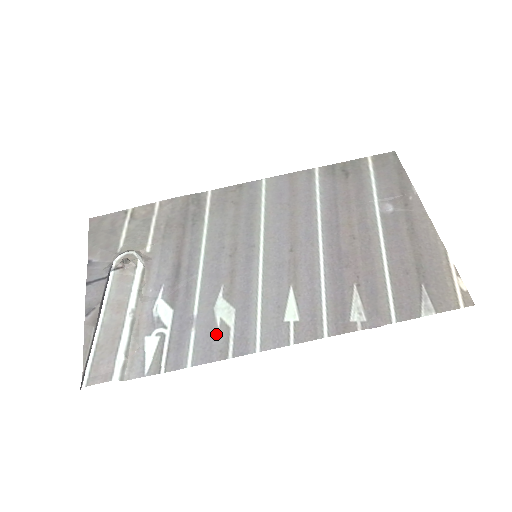
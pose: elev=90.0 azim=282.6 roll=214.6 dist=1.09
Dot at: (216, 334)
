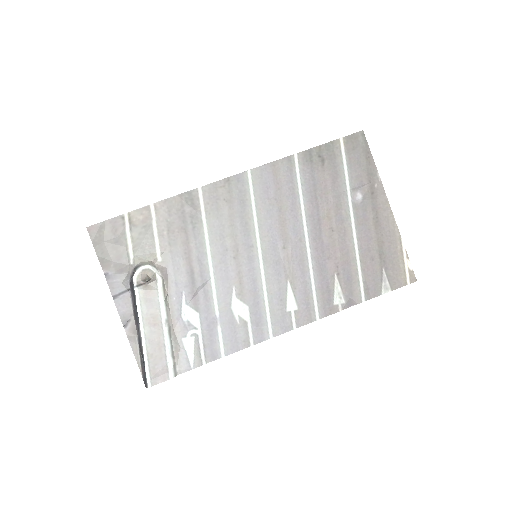
Dot at: (238, 329)
